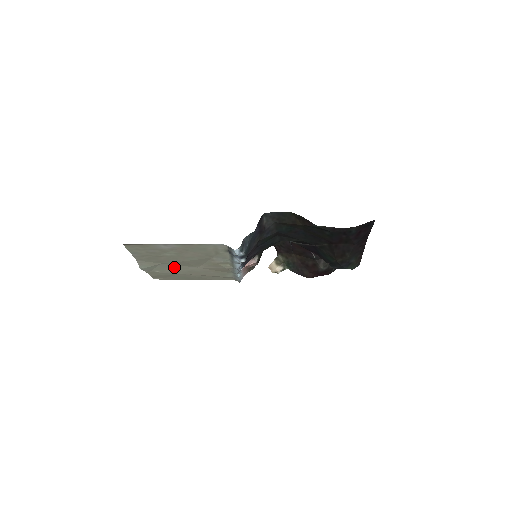
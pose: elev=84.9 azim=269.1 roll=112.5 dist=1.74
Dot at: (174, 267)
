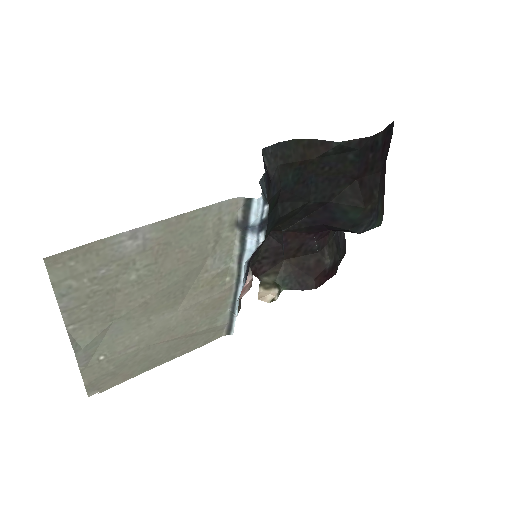
Dot at: (135, 328)
